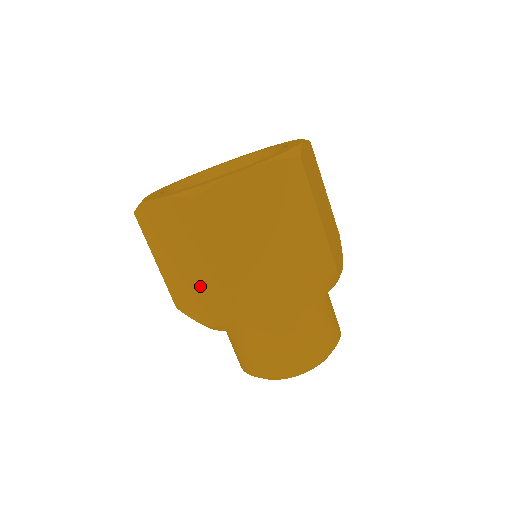
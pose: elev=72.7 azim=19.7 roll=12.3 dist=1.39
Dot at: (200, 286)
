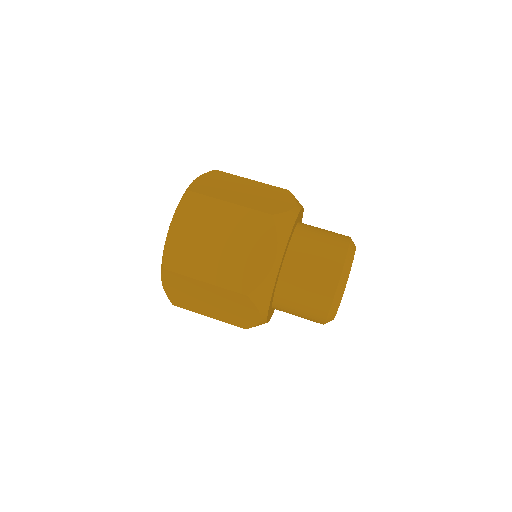
Dot at: (240, 242)
